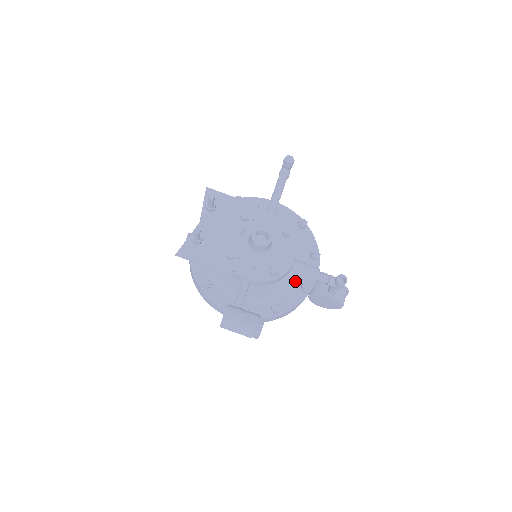
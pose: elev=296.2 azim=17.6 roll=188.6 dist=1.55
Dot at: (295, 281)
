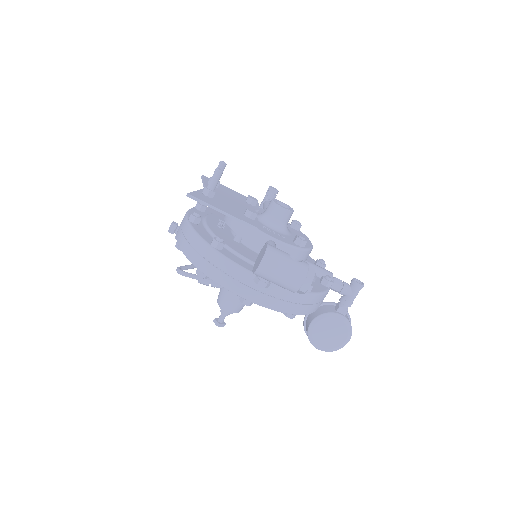
Dot at: occluded
